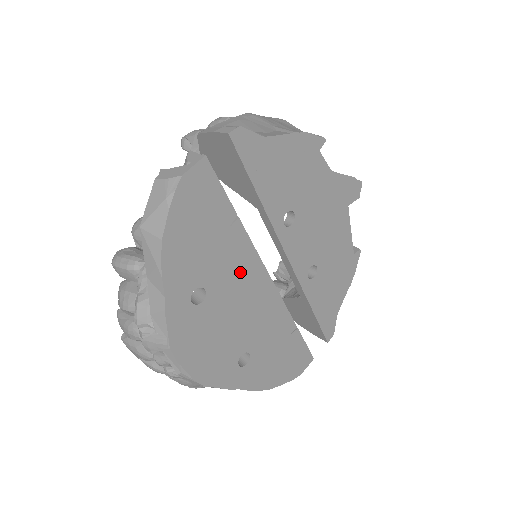
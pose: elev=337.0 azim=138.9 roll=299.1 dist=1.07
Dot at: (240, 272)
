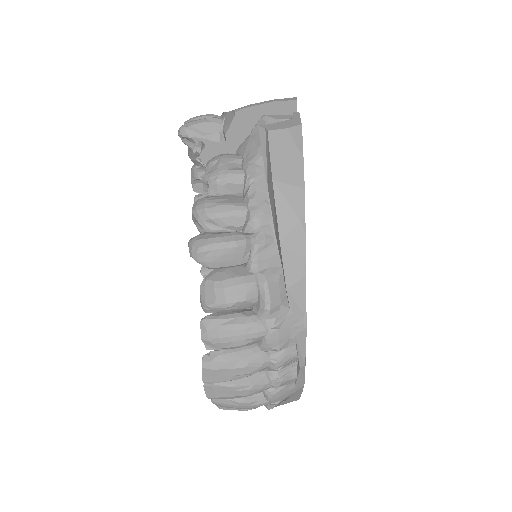
Dot at: occluded
